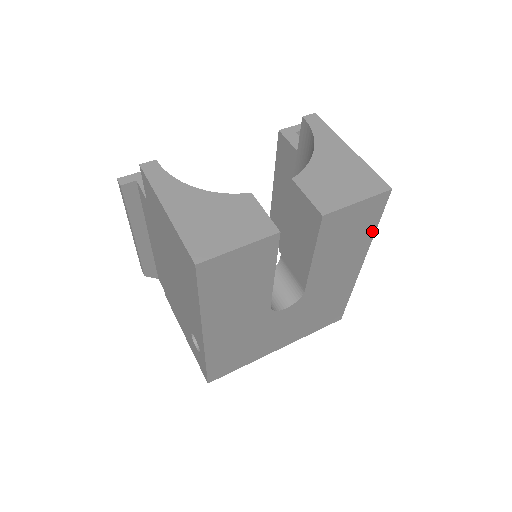
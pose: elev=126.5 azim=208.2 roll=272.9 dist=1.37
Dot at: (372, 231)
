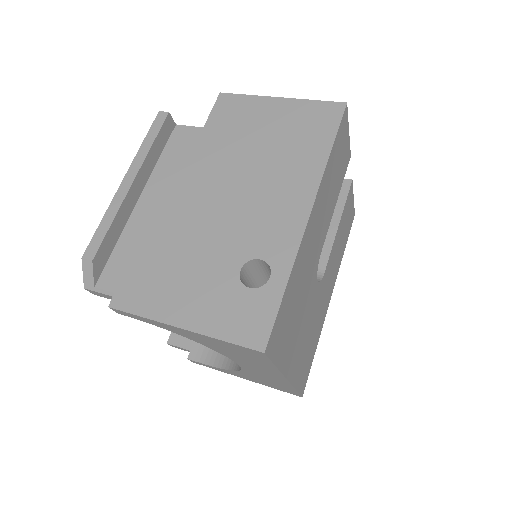
Dot at: (343, 251)
